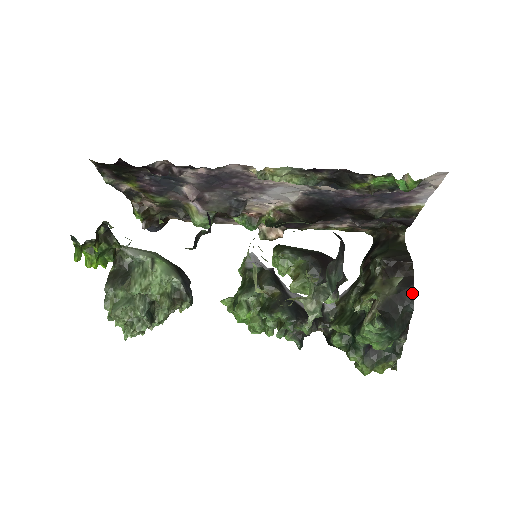
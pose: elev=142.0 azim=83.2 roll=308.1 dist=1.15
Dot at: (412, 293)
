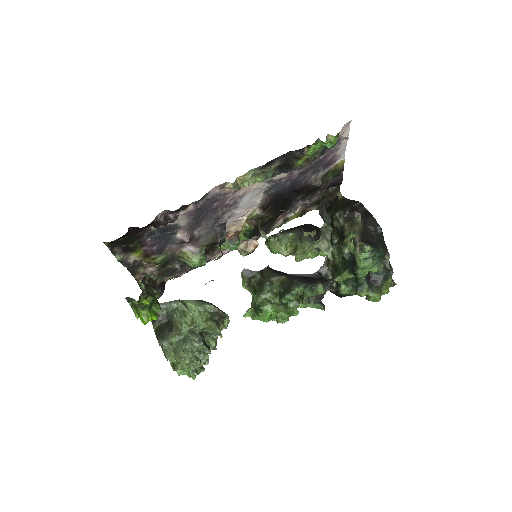
Dot at: (374, 219)
